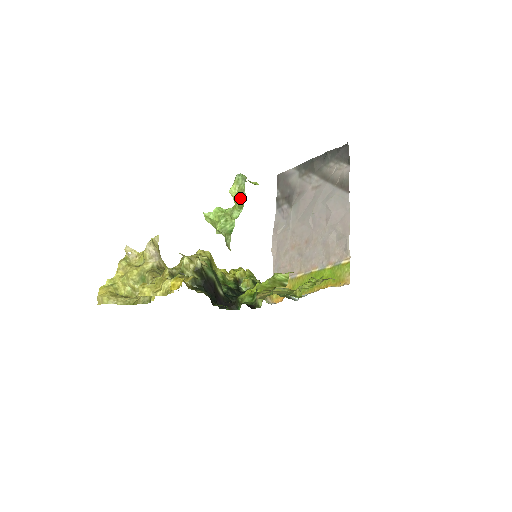
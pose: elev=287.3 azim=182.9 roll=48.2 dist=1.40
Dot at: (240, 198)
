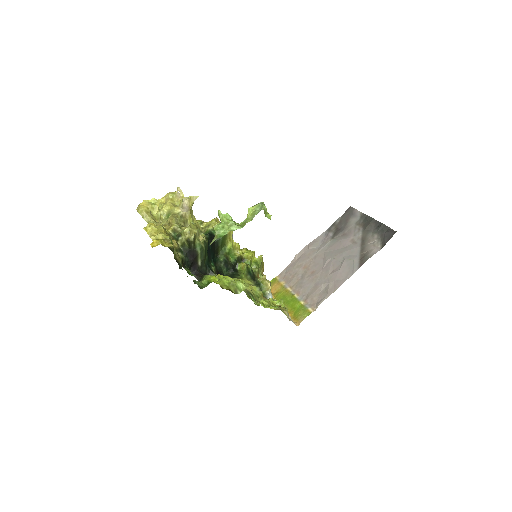
Dot at: (248, 219)
